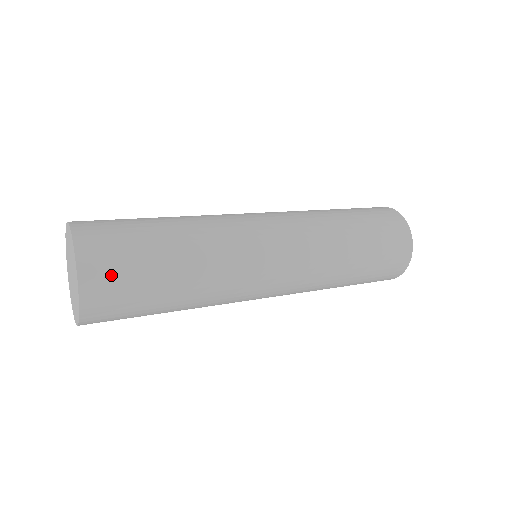
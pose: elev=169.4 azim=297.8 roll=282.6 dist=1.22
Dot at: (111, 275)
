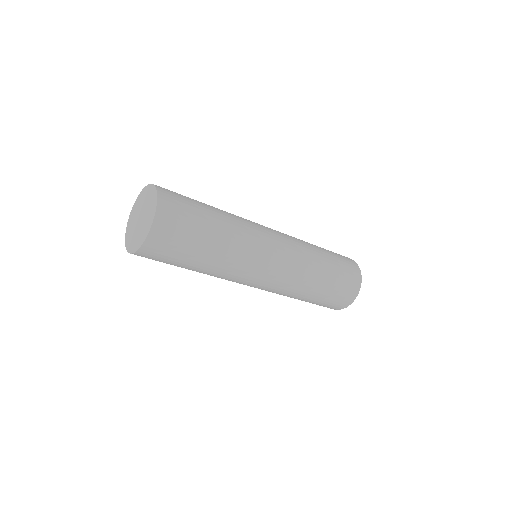
Dot at: occluded
